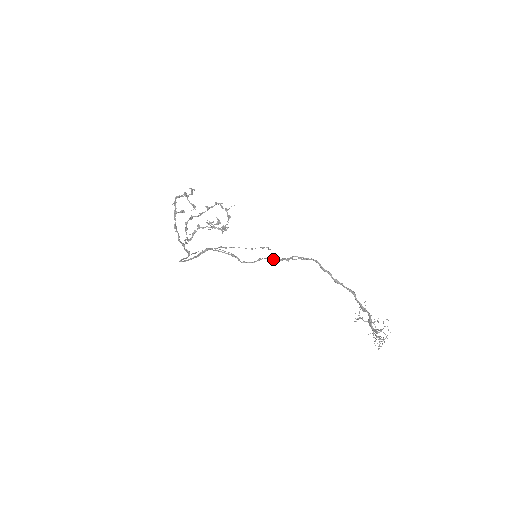
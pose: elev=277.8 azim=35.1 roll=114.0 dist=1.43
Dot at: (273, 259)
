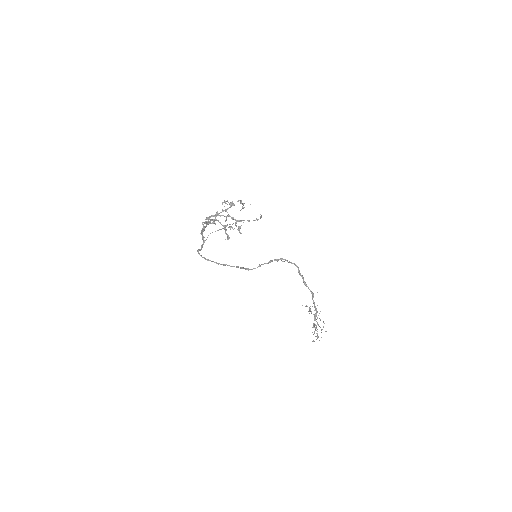
Dot at: (268, 263)
